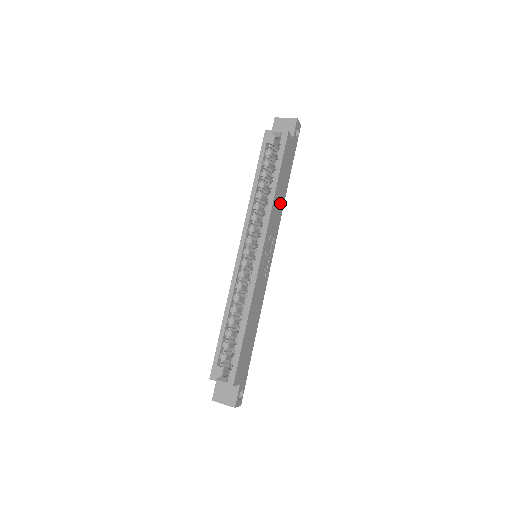
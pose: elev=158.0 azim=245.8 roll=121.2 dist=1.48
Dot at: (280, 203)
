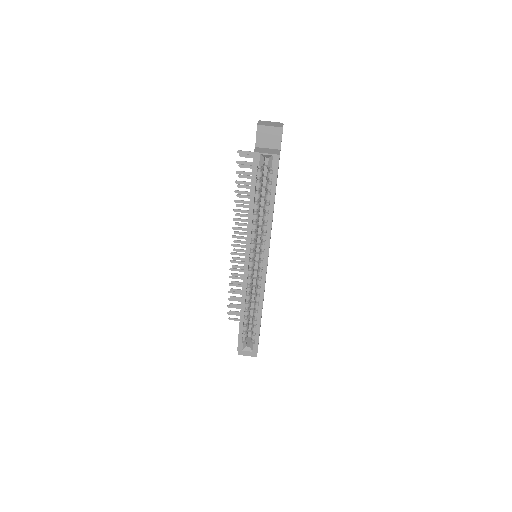
Dot at: occluded
